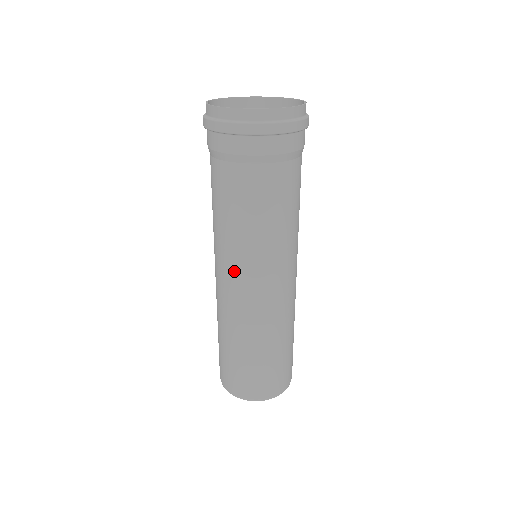
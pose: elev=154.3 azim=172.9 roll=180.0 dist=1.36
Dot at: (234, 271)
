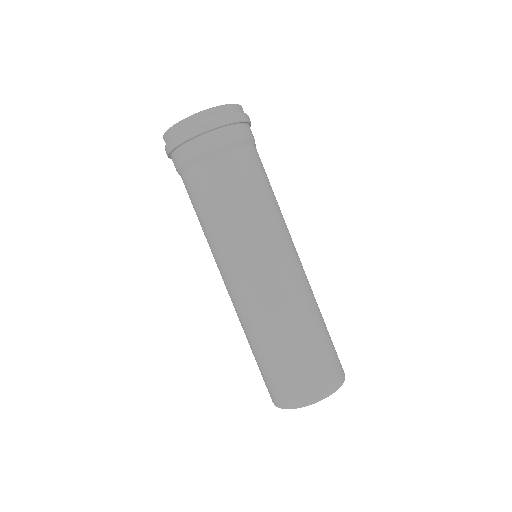
Dot at: (237, 264)
